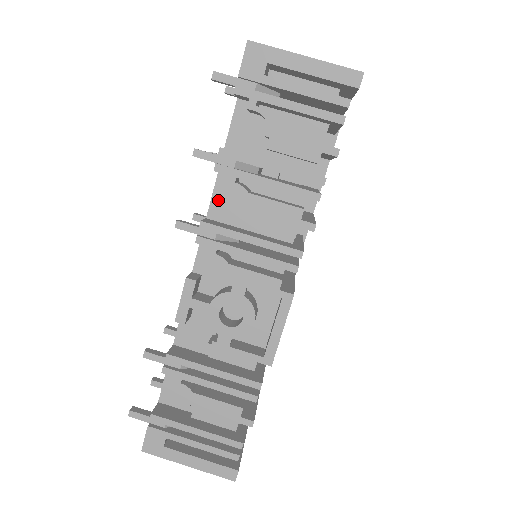
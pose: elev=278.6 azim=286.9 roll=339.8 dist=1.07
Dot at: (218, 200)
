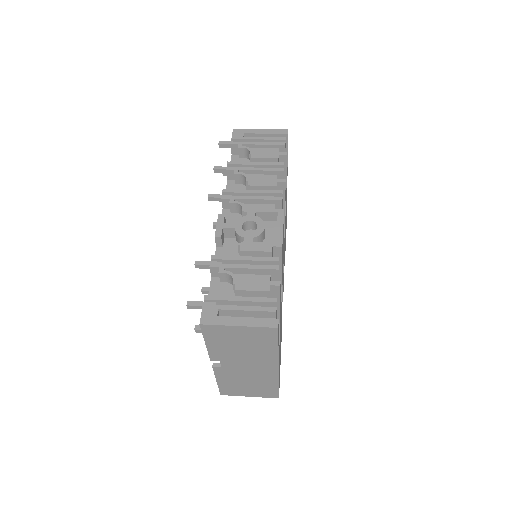
Dot at: occluded
